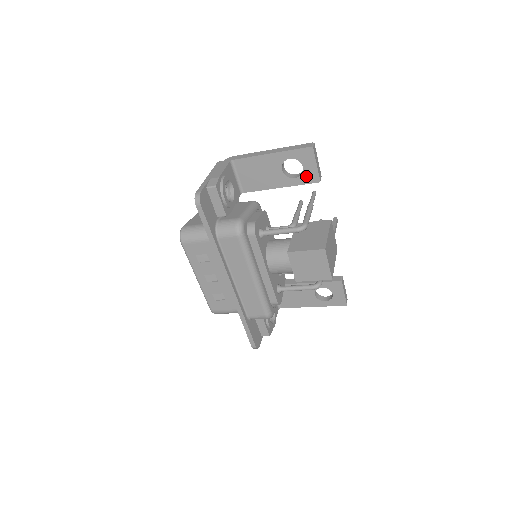
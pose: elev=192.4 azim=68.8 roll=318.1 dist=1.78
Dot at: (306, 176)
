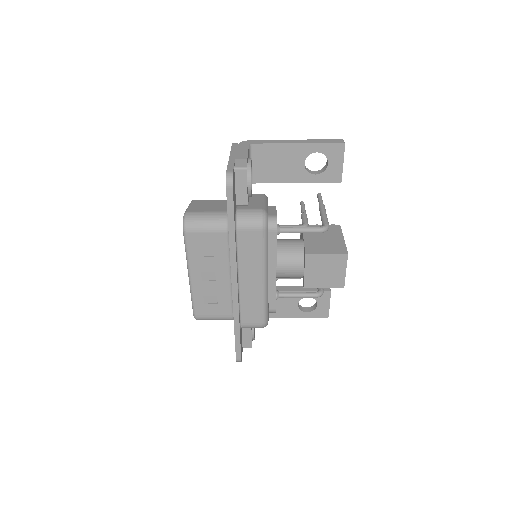
Dot at: (328, 174)
